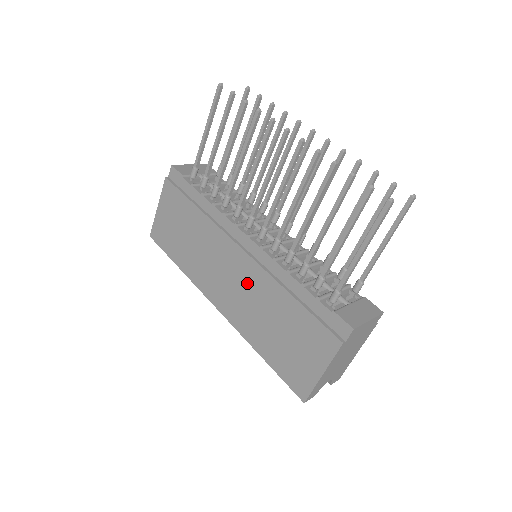
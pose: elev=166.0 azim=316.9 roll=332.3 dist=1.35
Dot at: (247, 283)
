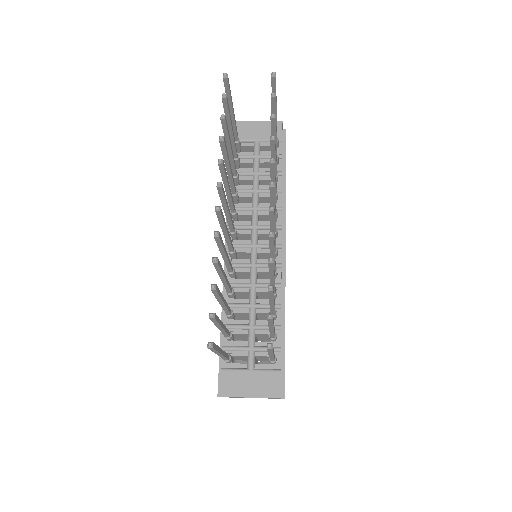
Dot at: occluded
